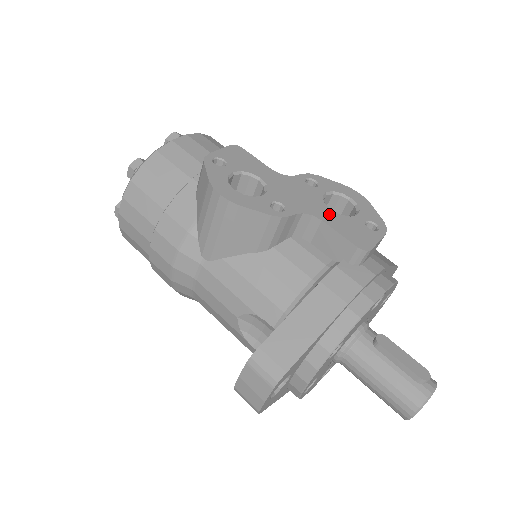
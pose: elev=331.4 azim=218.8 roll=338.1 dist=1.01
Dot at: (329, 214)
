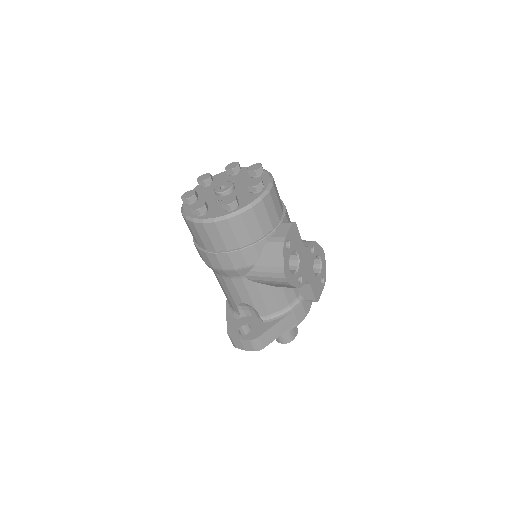
Dot at: (313, 278)
